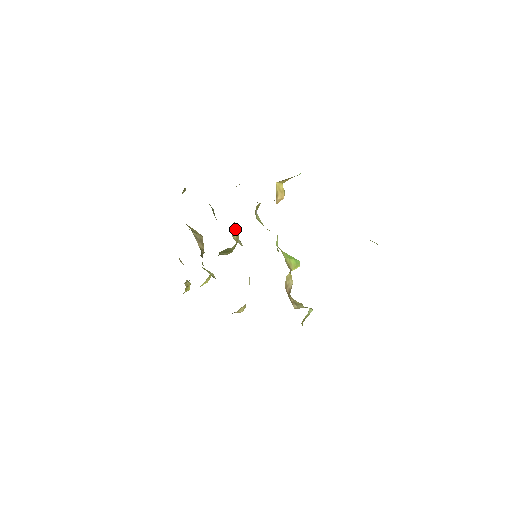
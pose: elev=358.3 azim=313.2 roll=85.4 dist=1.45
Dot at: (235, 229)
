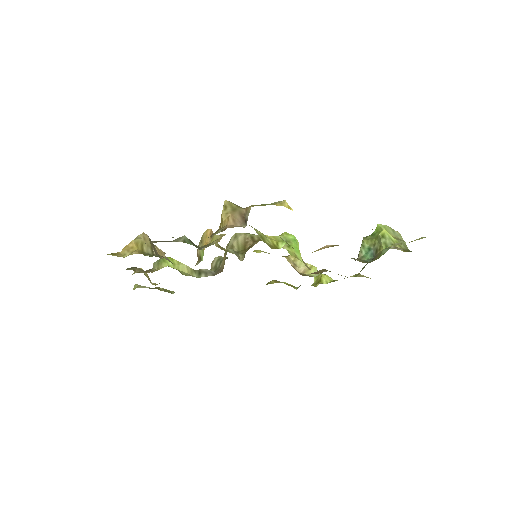
Dot at: (213, 235)
